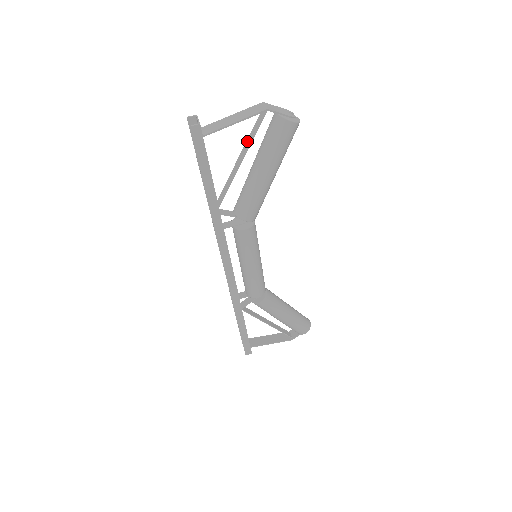
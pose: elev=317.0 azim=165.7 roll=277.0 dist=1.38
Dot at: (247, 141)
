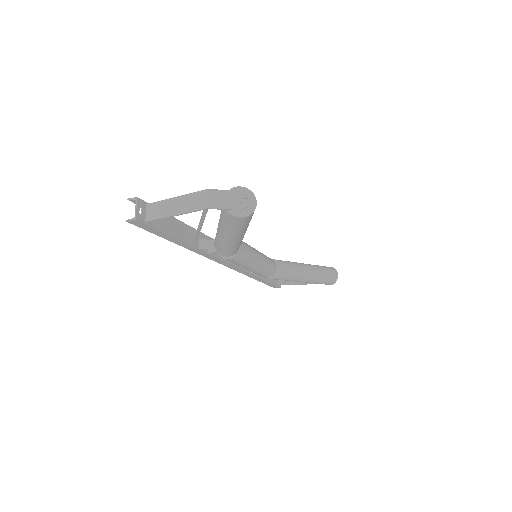
Dot at: (203, 212)
